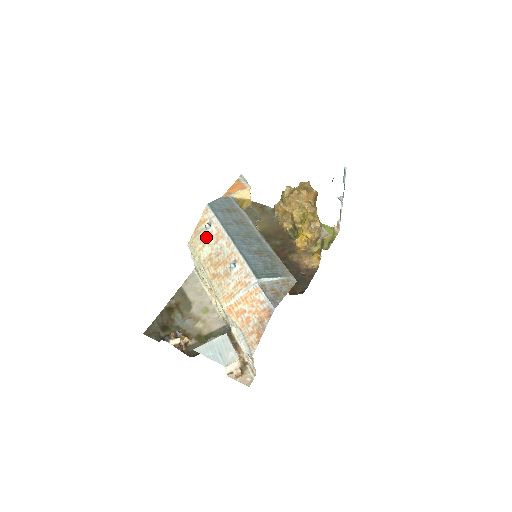
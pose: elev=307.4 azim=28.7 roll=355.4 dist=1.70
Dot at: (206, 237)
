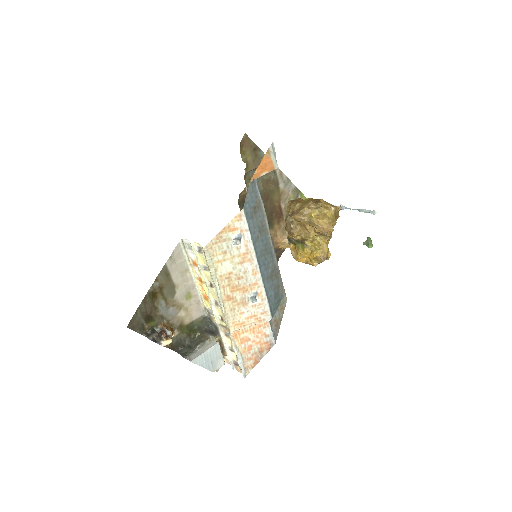
Dot at: (231, 251)
